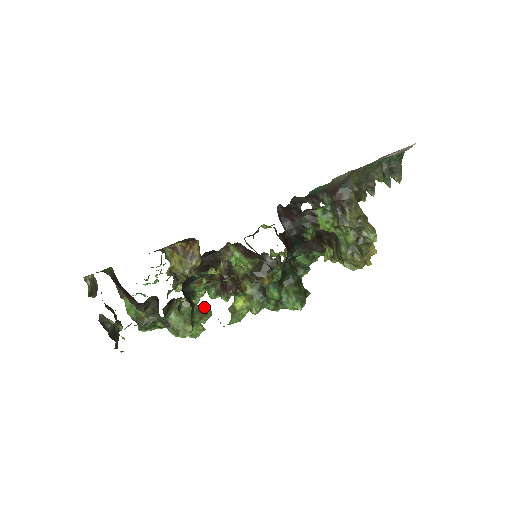
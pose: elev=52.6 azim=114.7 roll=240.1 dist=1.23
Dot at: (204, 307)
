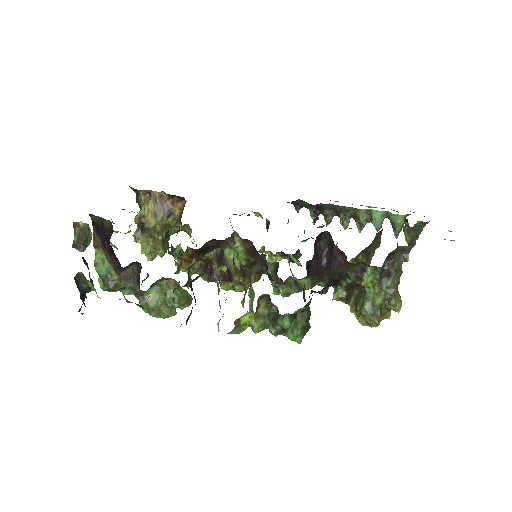
Dot at: (186, 291)
